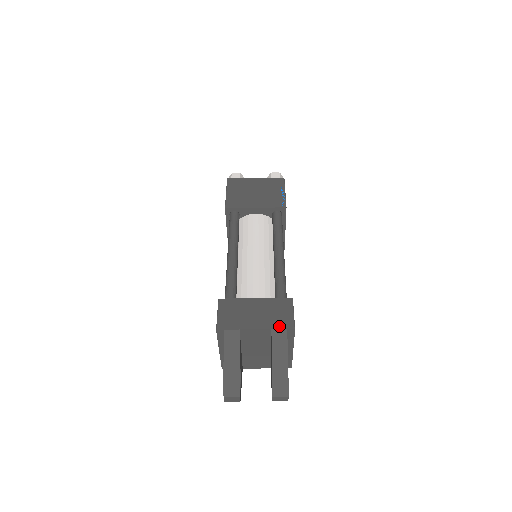
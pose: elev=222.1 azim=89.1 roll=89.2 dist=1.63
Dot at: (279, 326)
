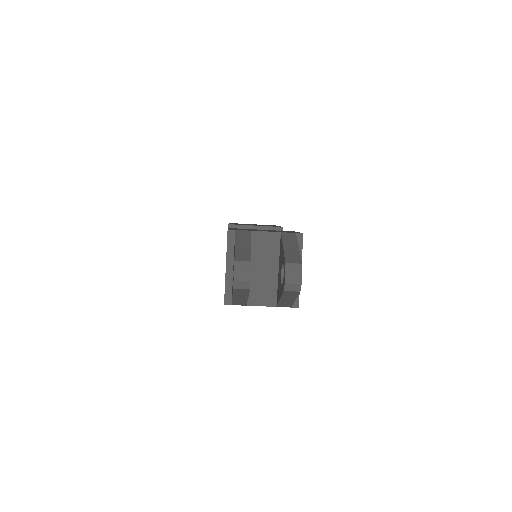
Dot at: (288, 232)
